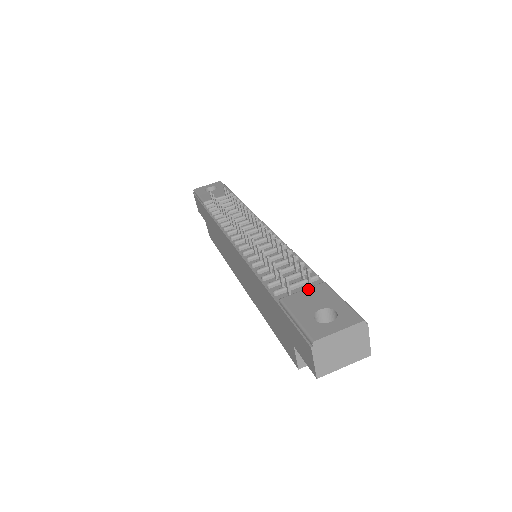
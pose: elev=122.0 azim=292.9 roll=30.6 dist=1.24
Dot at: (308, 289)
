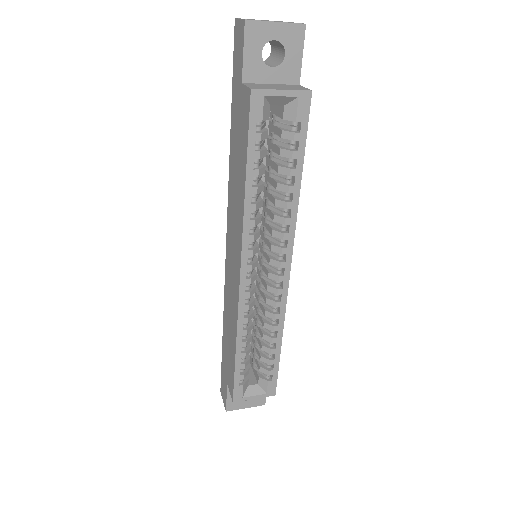
Dot at: occluded
